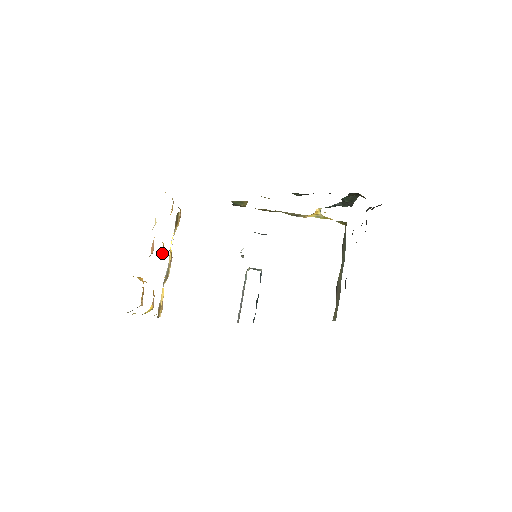
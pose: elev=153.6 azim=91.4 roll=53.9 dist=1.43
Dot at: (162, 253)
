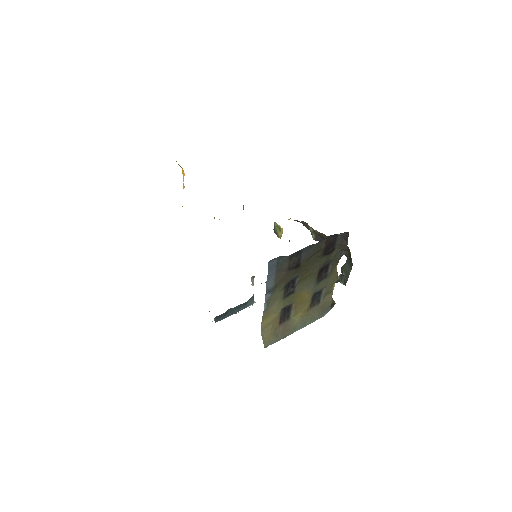
Dot at: occluded
